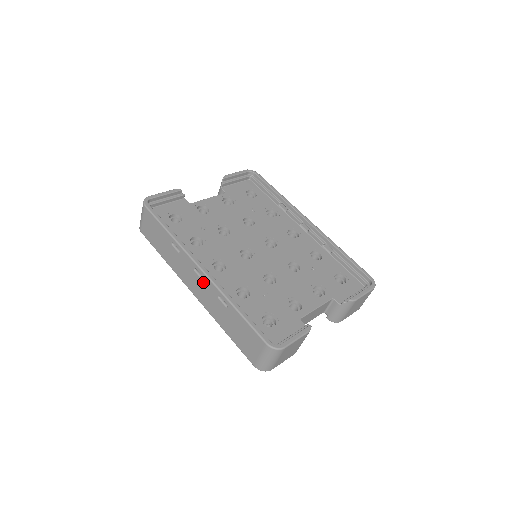
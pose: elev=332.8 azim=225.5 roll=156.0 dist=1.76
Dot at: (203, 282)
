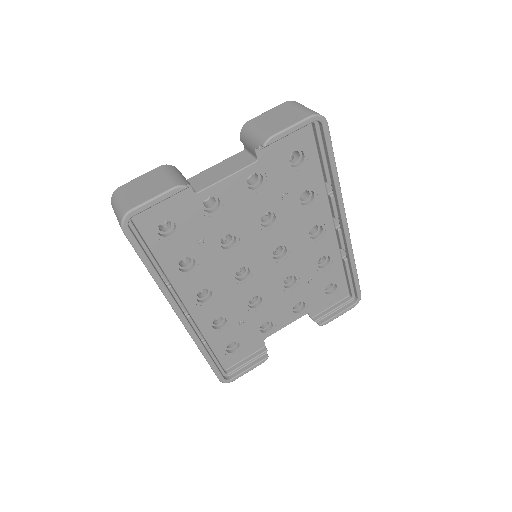
Dot at: occluded
